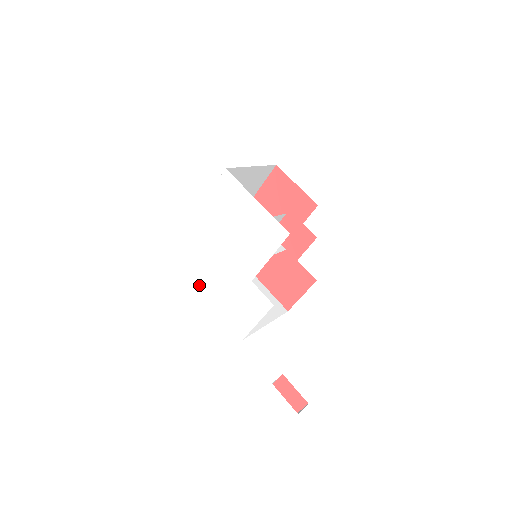
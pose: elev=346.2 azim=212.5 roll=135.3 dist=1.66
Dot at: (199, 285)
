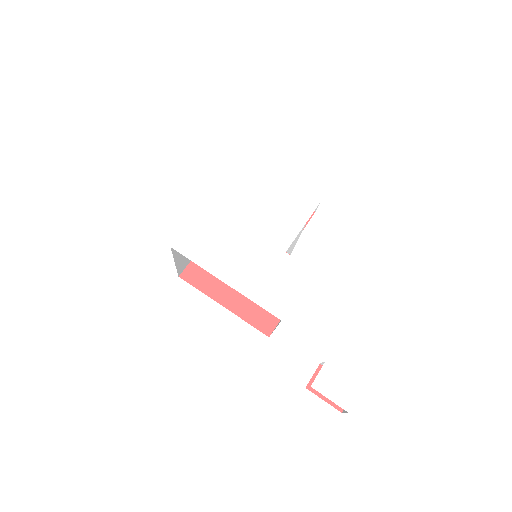
Dot at: (216, 272)
